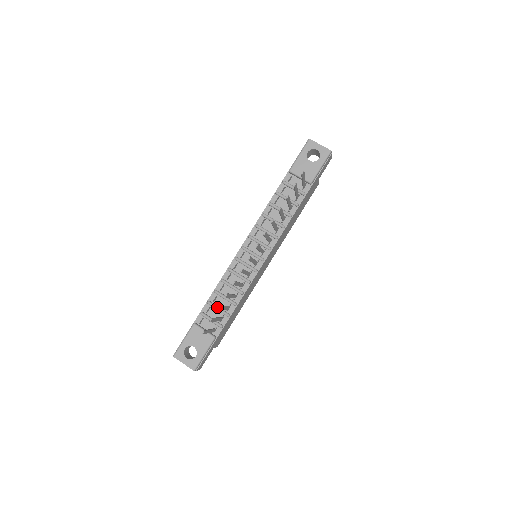
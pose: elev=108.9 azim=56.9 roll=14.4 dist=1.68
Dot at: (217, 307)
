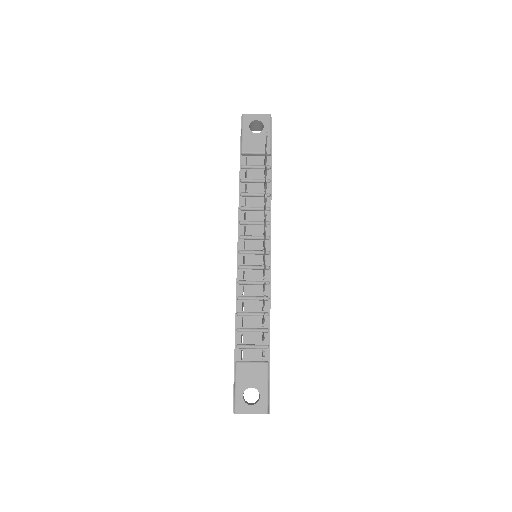
Dot at: (250, 329)
